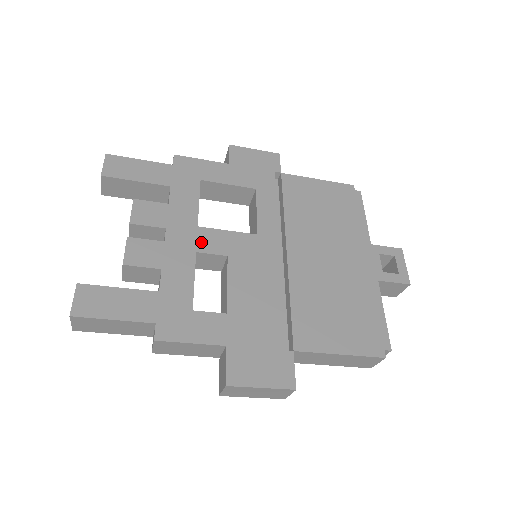
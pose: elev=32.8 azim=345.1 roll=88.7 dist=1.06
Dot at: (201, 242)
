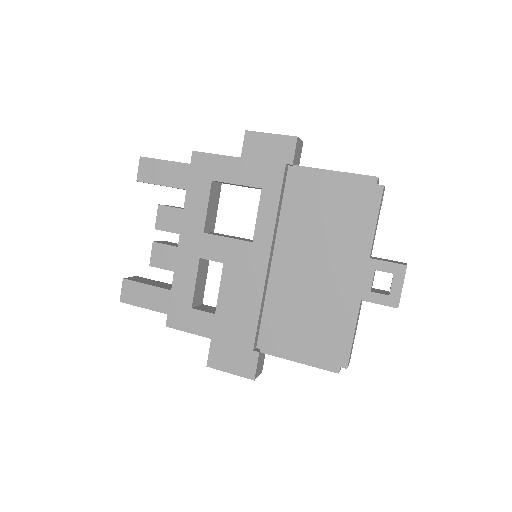
Dot at: (204, 248)
